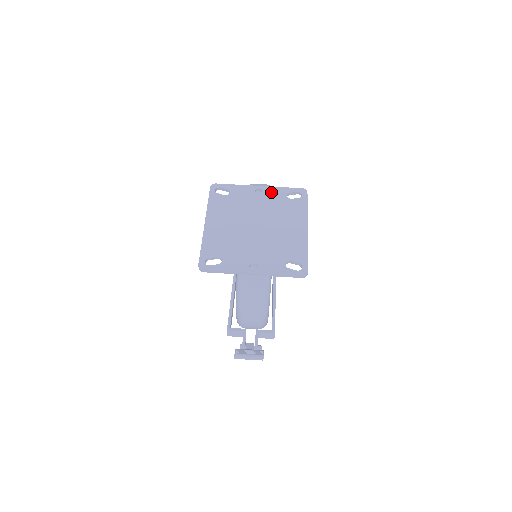
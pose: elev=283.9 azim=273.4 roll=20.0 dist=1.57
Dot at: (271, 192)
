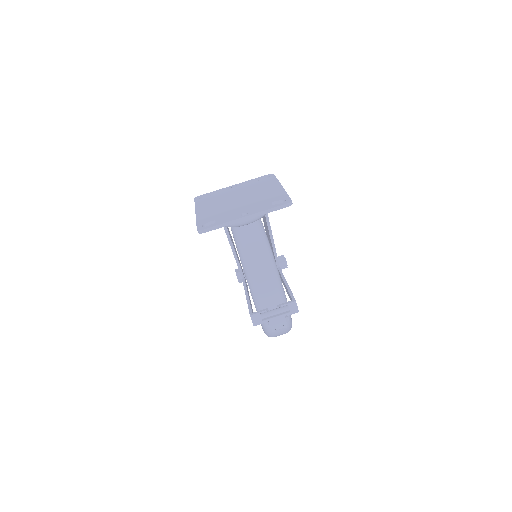
Dot at: (245, 184)
